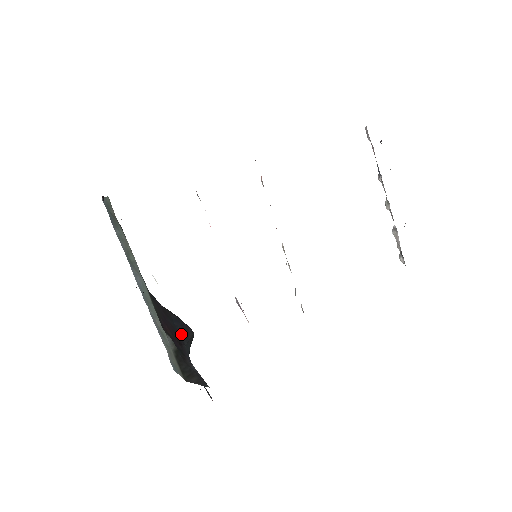
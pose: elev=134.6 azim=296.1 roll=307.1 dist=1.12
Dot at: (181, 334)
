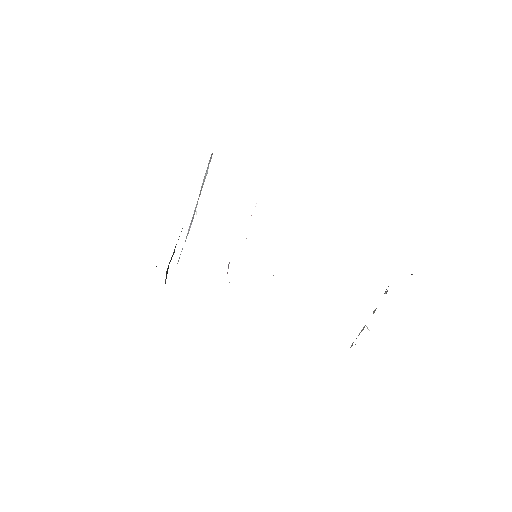
Dot at: occluded
